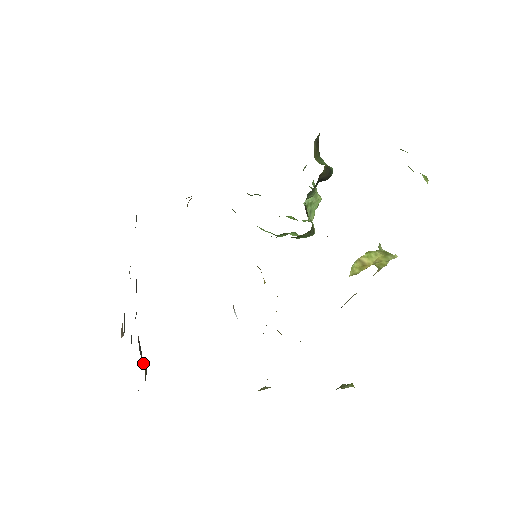
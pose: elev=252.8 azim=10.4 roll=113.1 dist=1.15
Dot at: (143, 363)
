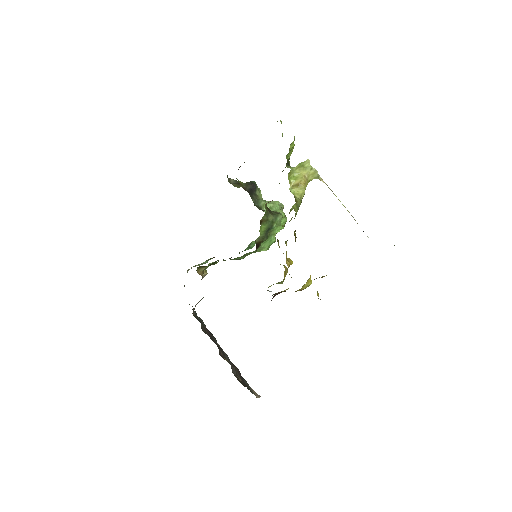
Dot at: occluded
